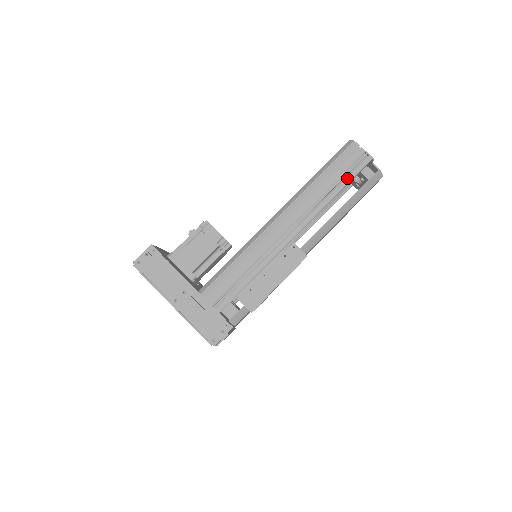
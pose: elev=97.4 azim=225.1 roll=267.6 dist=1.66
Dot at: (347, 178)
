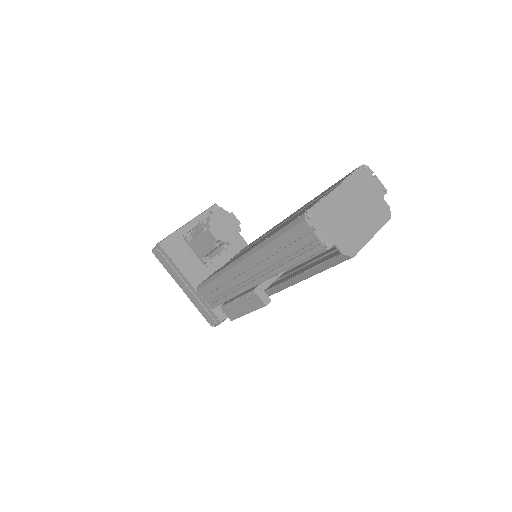
Dot at: (297, 258)
